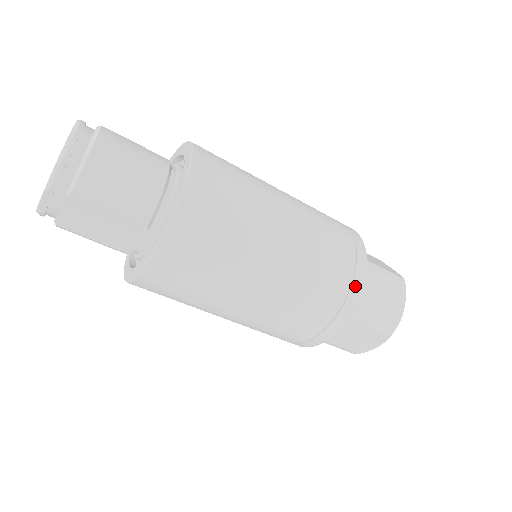
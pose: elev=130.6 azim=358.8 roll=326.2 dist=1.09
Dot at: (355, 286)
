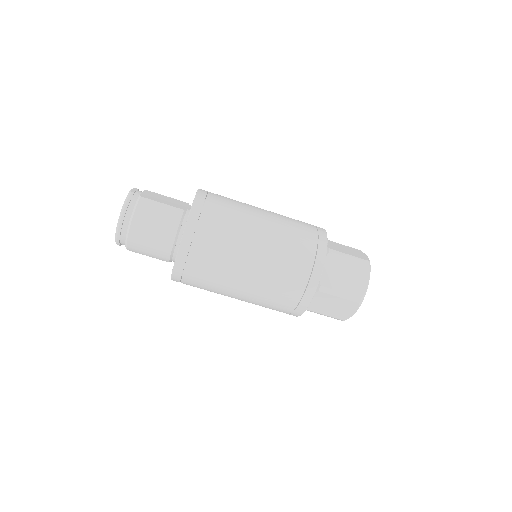
Dot at: (298, 310)
